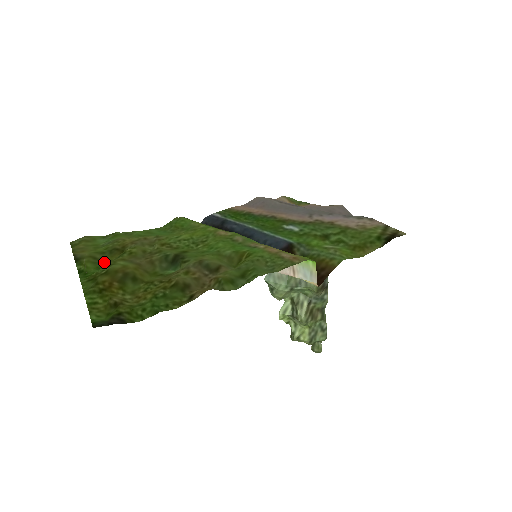
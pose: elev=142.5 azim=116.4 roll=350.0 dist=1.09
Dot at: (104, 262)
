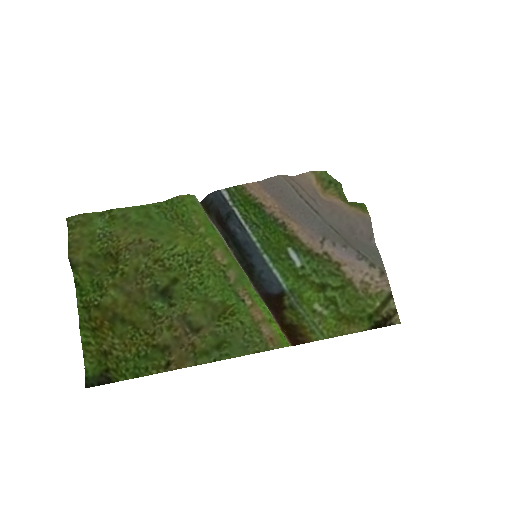
Dot at: (98, 275)
